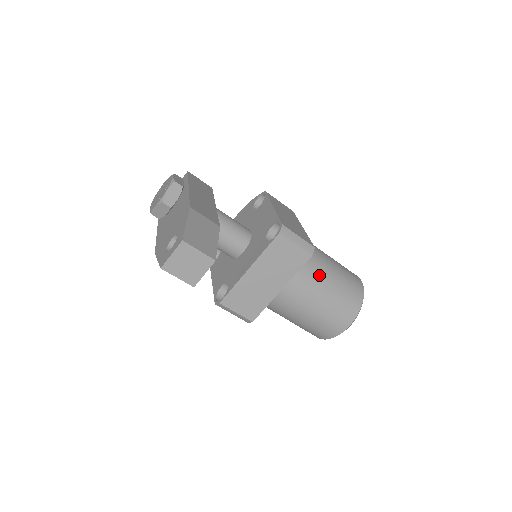
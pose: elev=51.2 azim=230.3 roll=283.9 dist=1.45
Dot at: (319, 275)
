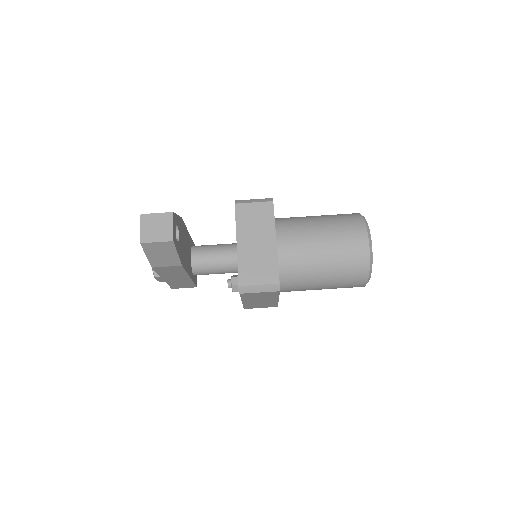
Dot at: (304, 221)
